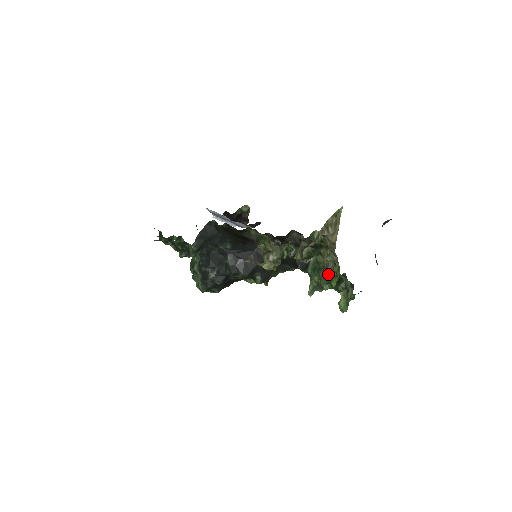
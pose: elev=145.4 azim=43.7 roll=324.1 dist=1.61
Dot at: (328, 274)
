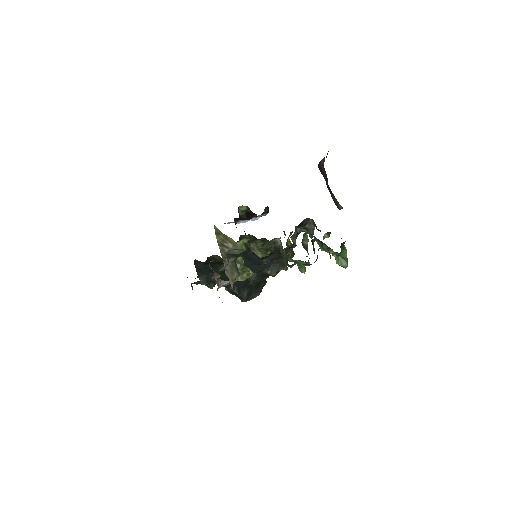
Dot at: (285, 259)
